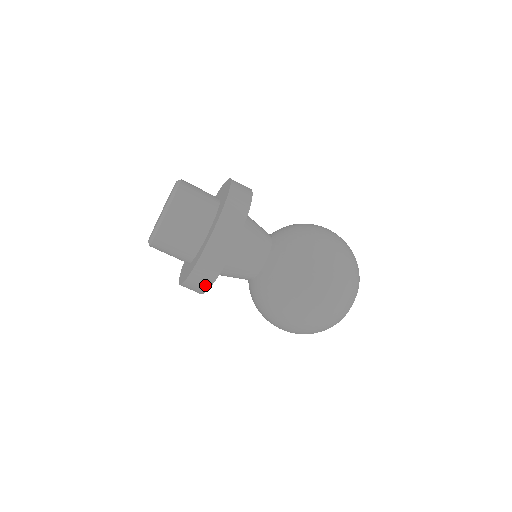
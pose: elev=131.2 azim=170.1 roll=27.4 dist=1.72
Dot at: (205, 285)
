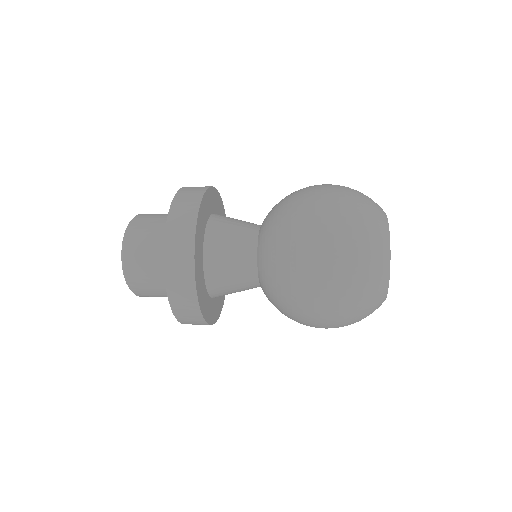
Dot at: (202, 323)
